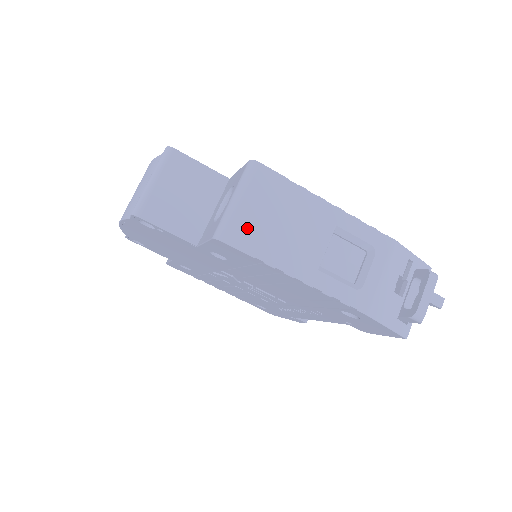
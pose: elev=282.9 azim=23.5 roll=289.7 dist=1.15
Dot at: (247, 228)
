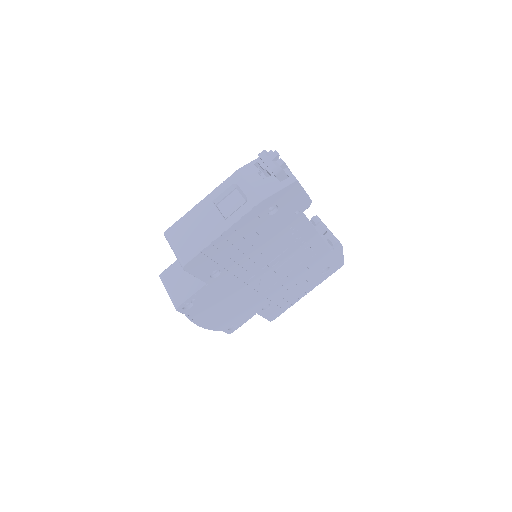
Dot at: (186, 250)
